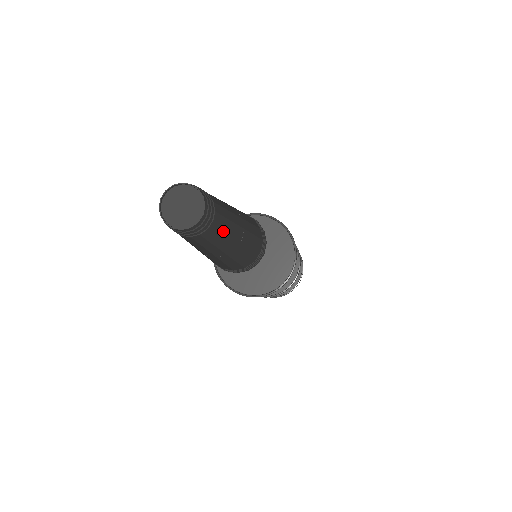
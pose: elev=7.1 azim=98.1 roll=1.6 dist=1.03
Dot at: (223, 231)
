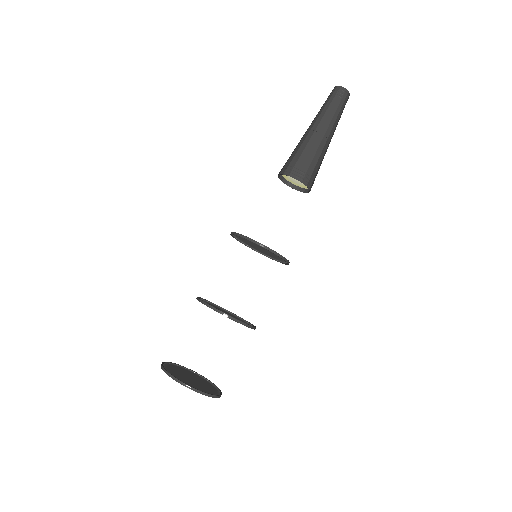
Dot at: occluded
